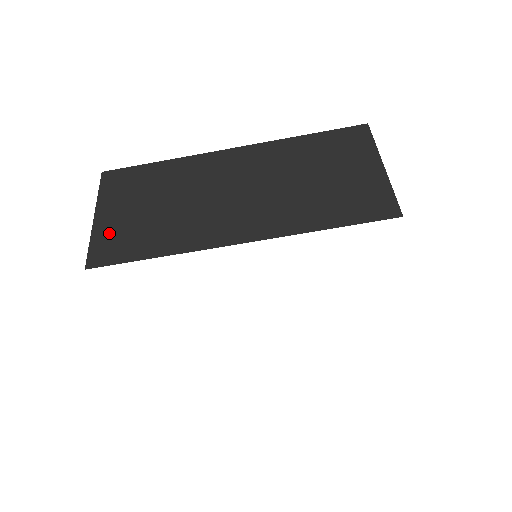
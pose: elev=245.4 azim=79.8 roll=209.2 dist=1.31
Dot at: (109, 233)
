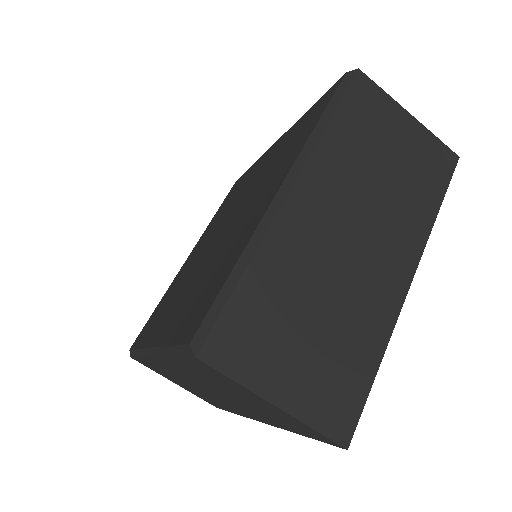
Dot at: occluded
